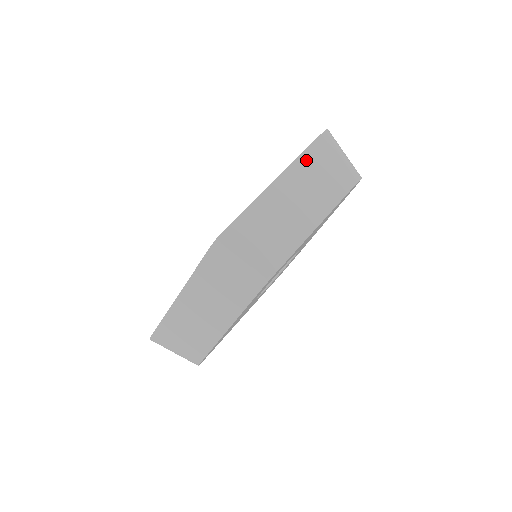
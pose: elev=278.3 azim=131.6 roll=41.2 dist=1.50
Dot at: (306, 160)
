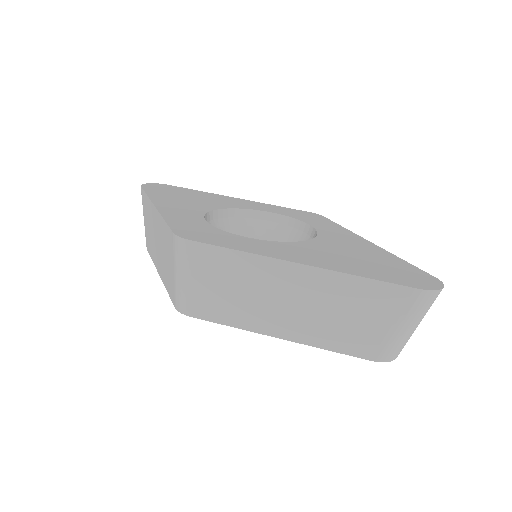
Dot at: (357, 287)
